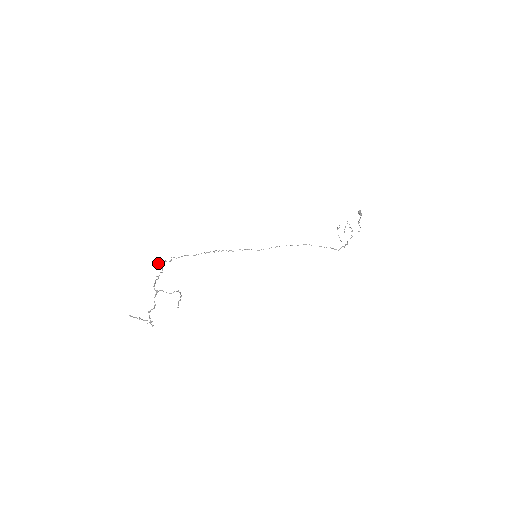
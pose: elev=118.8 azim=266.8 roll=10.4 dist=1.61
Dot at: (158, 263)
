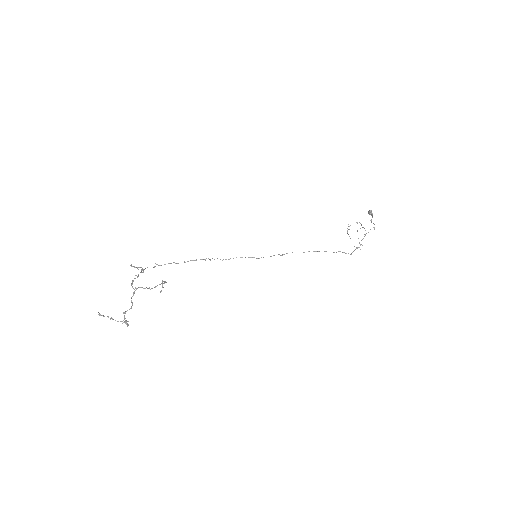
Dot at: occluded
